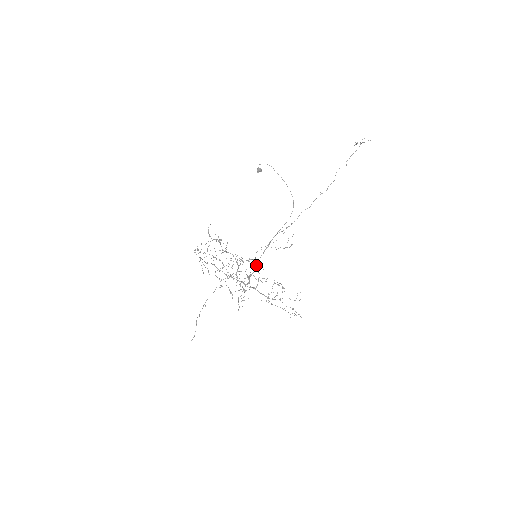
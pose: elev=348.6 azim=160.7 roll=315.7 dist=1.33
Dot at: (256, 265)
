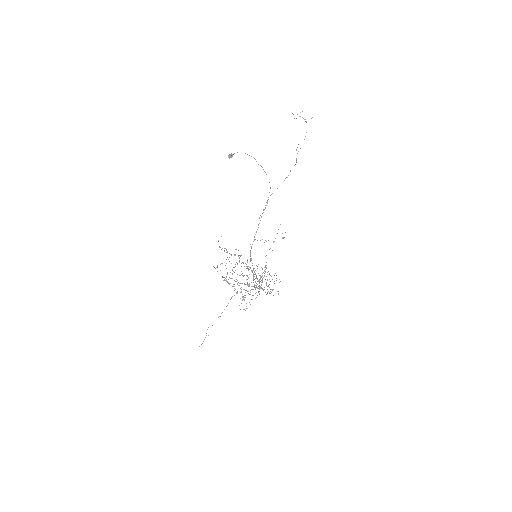
Dot at: (252, 263)
